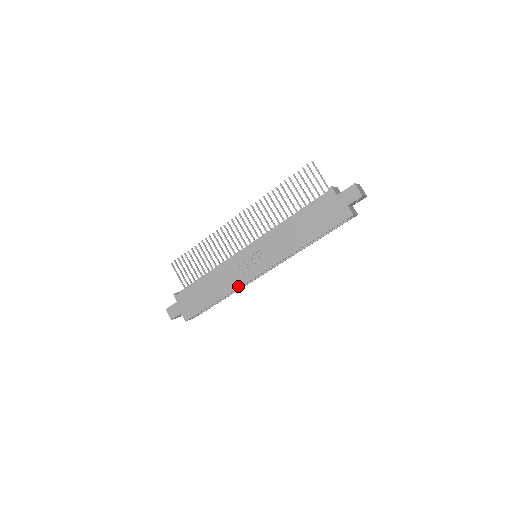
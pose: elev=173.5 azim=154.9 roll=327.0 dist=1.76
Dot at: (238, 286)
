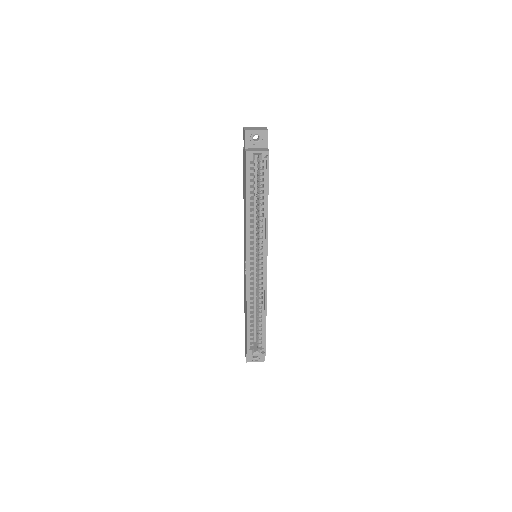
Dot at: (246, 291)
